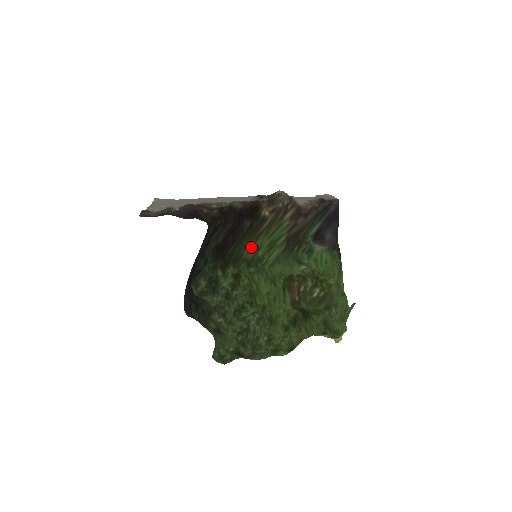
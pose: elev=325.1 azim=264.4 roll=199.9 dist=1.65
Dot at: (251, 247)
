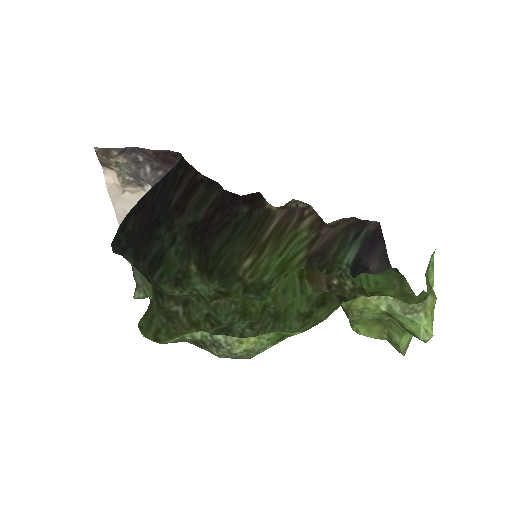
Dot at: (251, 265)
